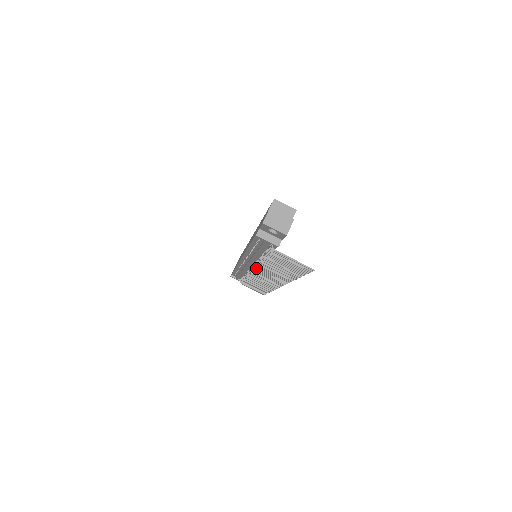
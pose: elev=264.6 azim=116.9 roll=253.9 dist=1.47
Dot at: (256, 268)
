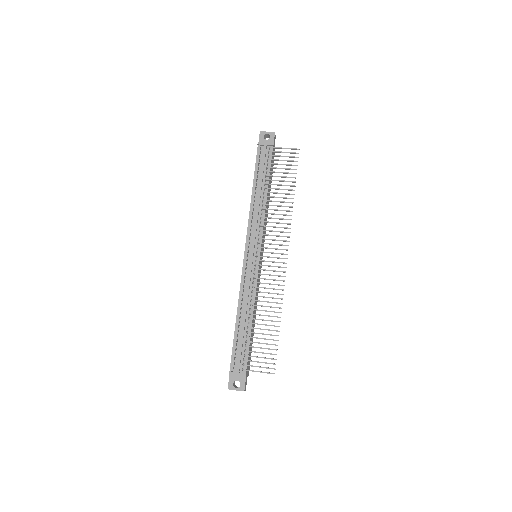
Dot at: (261, 230)
